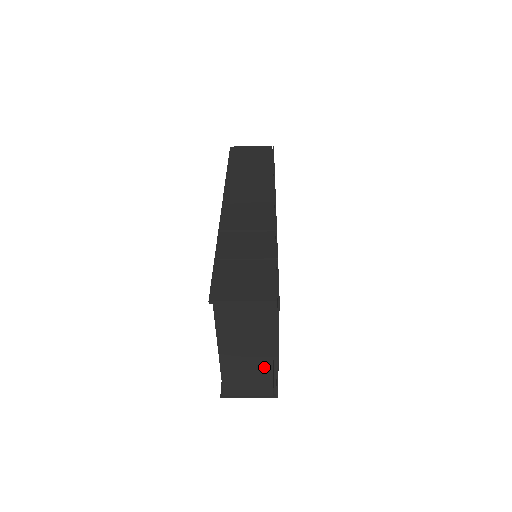
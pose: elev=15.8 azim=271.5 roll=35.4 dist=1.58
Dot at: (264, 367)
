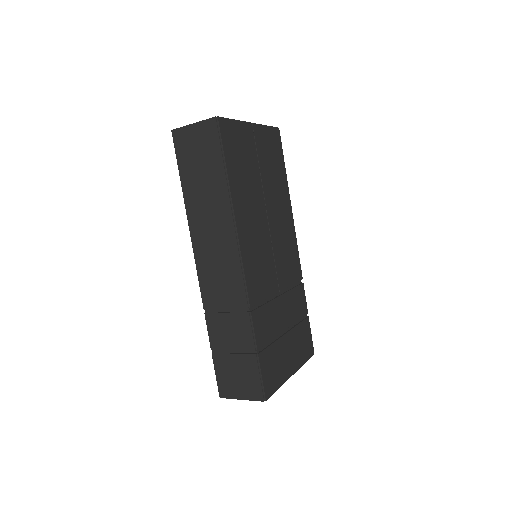
Dot at: occluded
